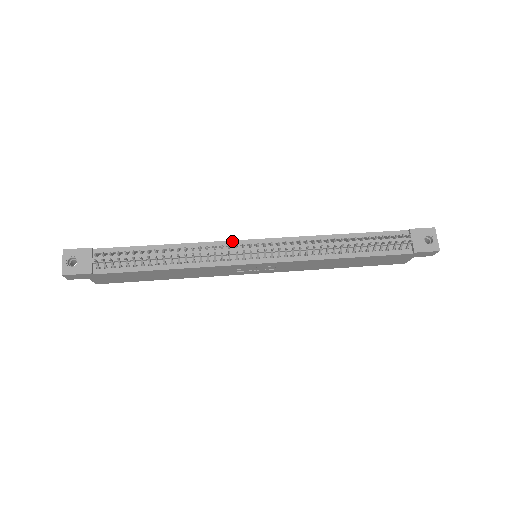
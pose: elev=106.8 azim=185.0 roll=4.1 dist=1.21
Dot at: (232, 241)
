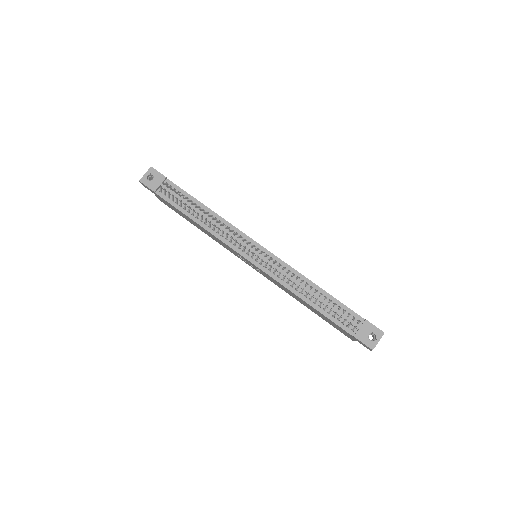
Dot at: (246, 235)
